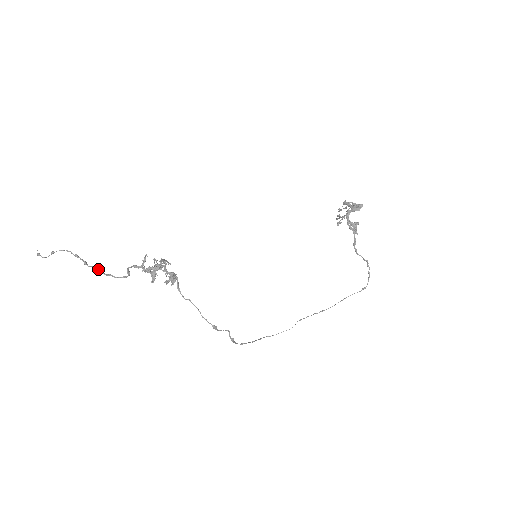
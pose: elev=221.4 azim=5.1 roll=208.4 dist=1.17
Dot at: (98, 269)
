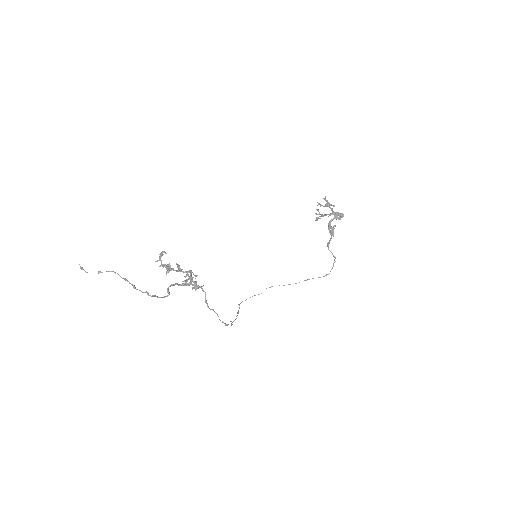
Dot at: (145, 292)
